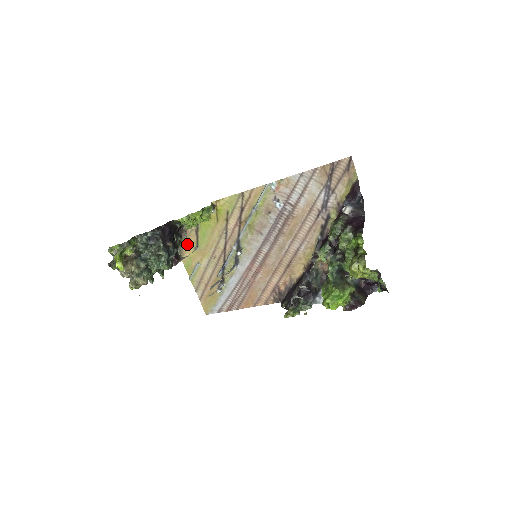
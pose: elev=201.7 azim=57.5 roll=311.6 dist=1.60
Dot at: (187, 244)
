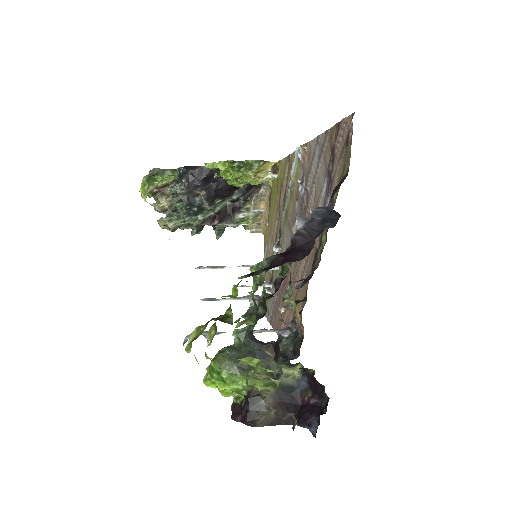
Dot at: (265, 213)
